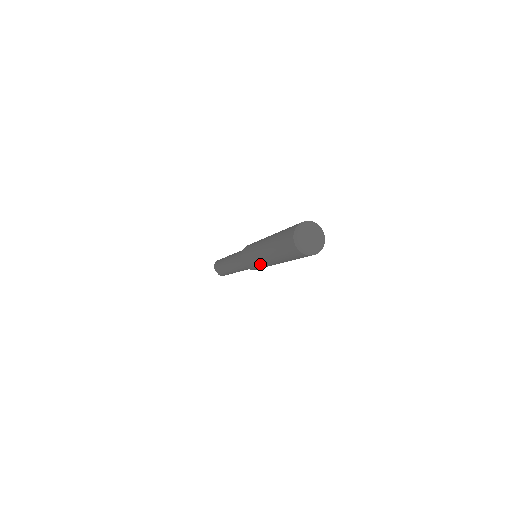
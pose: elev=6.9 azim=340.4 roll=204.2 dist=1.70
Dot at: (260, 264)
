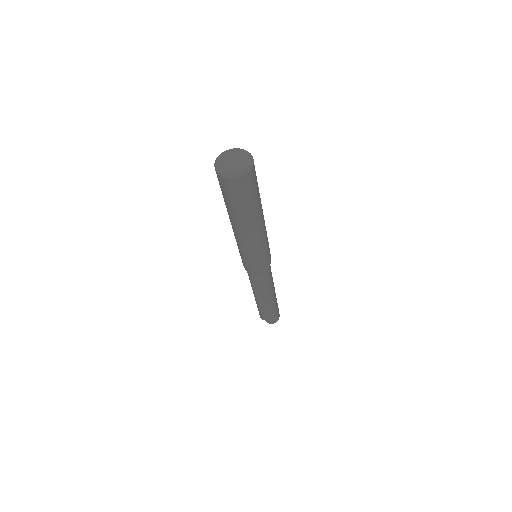
Dot at: (239, 246)
